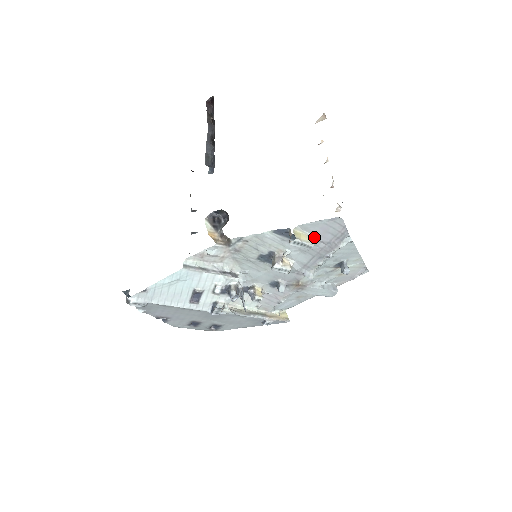
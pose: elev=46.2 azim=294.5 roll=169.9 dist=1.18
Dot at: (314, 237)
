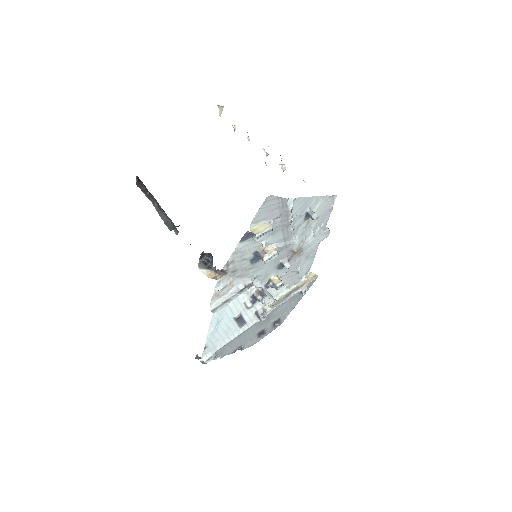
Dot at: (268, 221)
